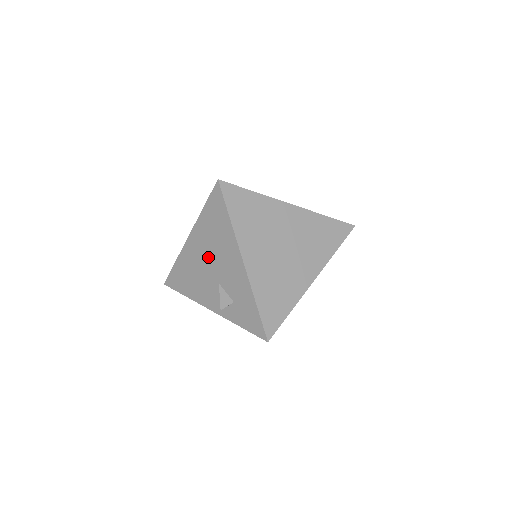
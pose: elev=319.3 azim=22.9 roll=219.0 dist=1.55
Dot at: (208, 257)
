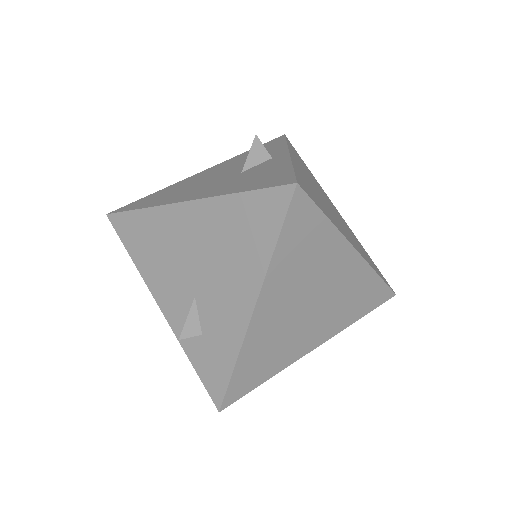
Dot at: (201, 255)
